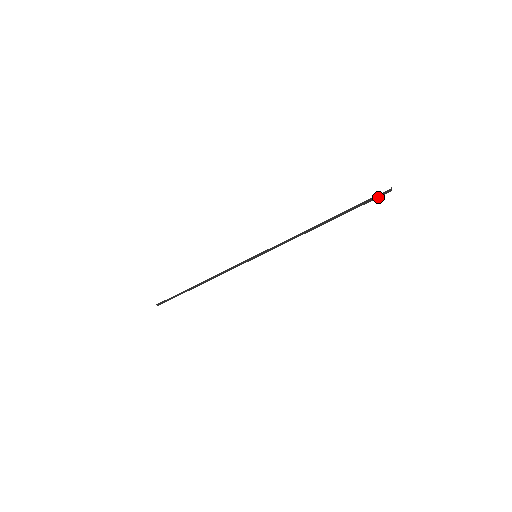
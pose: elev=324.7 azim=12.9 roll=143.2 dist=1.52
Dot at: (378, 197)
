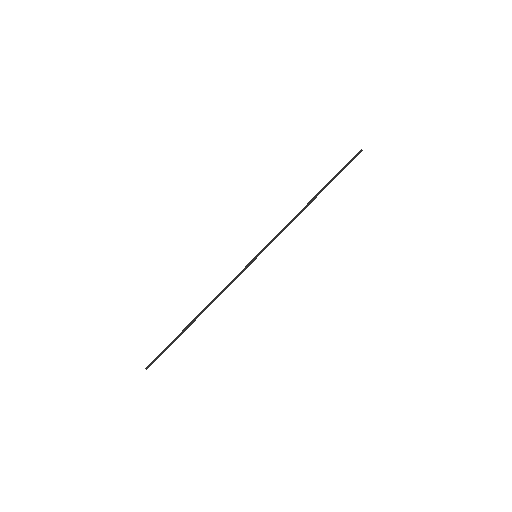
Dot at: occluded
